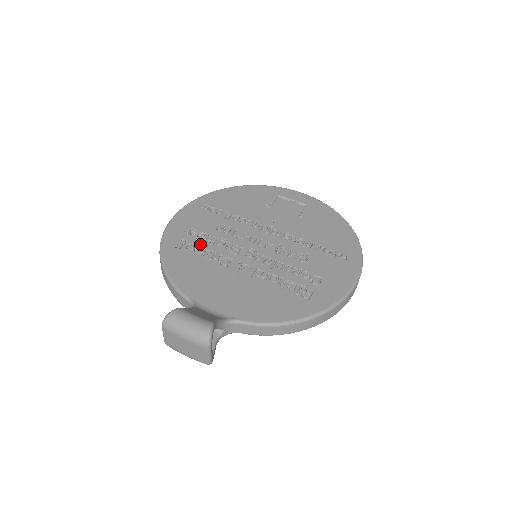
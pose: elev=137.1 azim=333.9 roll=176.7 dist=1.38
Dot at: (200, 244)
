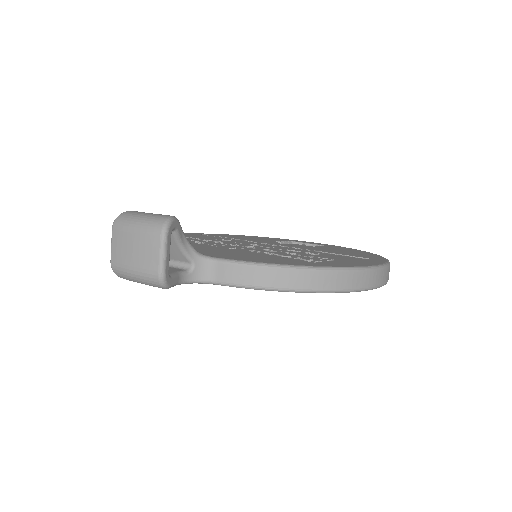
Dot at: (192, 240)
